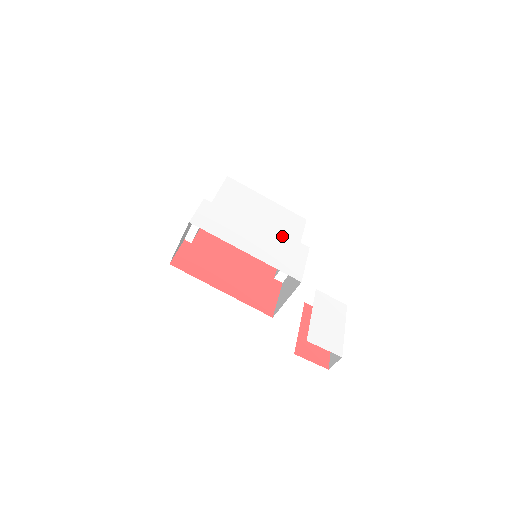
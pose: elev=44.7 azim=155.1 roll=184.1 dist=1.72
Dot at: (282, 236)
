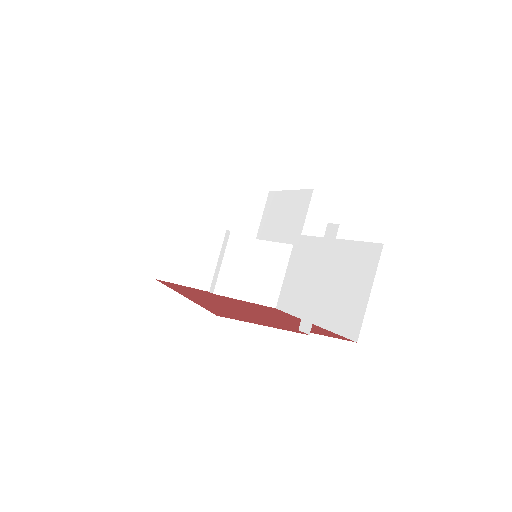
Dot at: occluded
